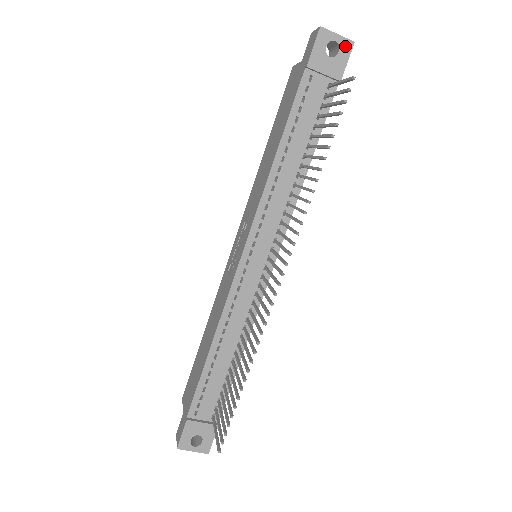
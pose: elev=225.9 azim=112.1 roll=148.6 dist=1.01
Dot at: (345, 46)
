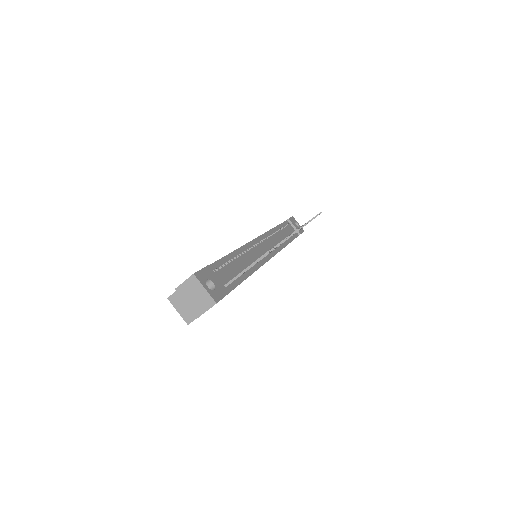
Dot at: (301, 229)
